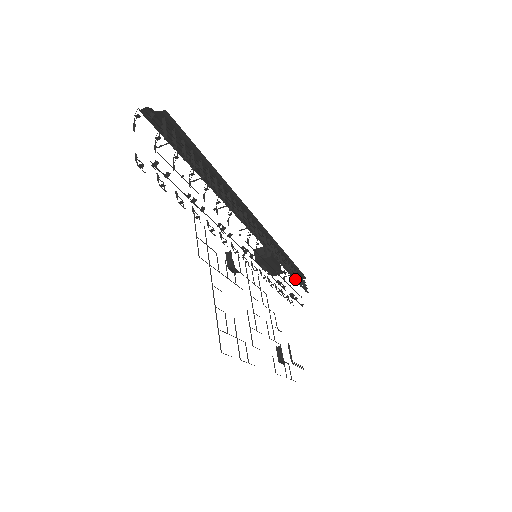
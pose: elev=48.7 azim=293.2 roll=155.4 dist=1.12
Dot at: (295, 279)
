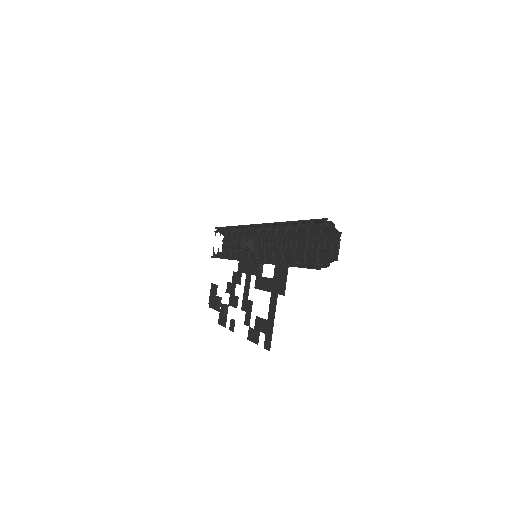
Dot at: occluded
